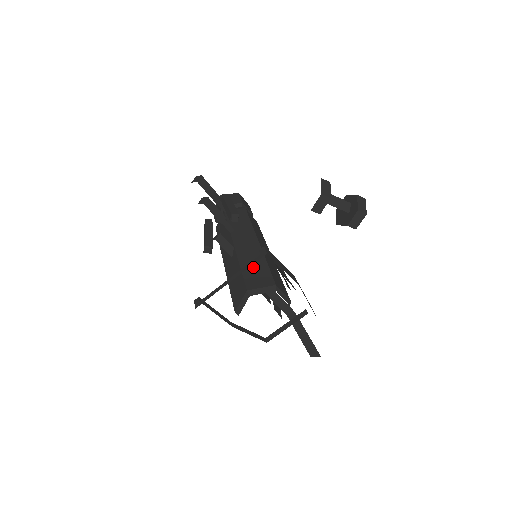
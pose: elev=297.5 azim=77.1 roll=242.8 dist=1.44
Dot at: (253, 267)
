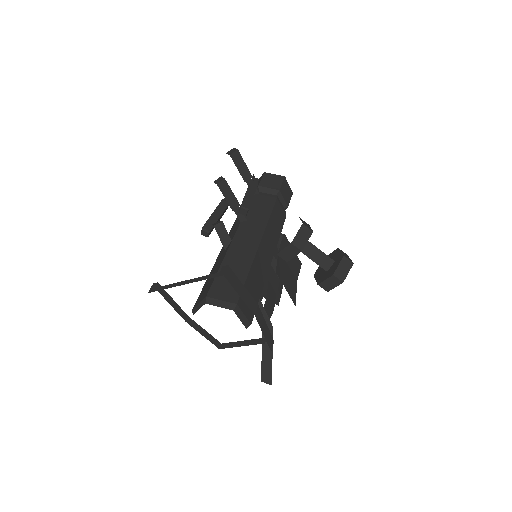
Dot at: occluded
